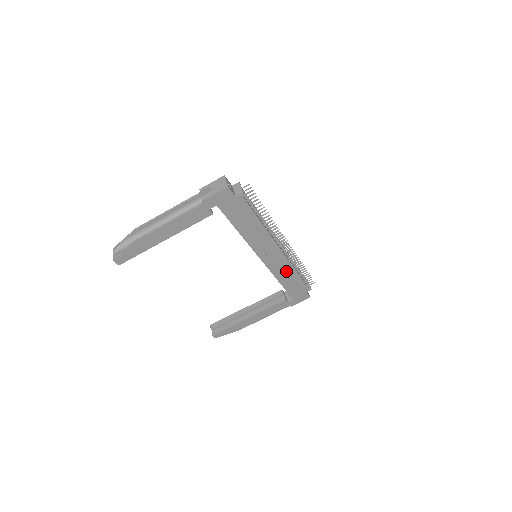
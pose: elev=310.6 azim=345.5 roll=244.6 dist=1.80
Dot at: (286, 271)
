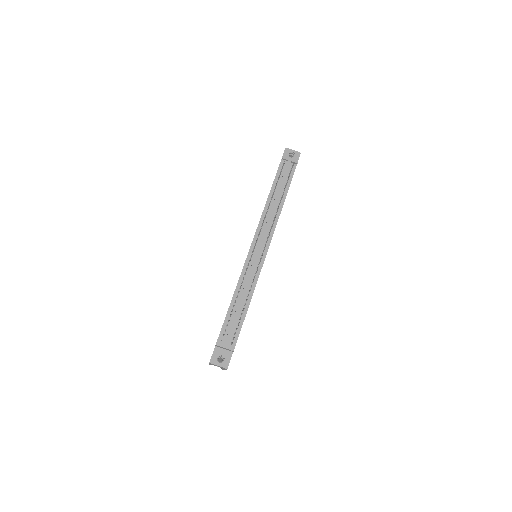
Dot at: occluded
